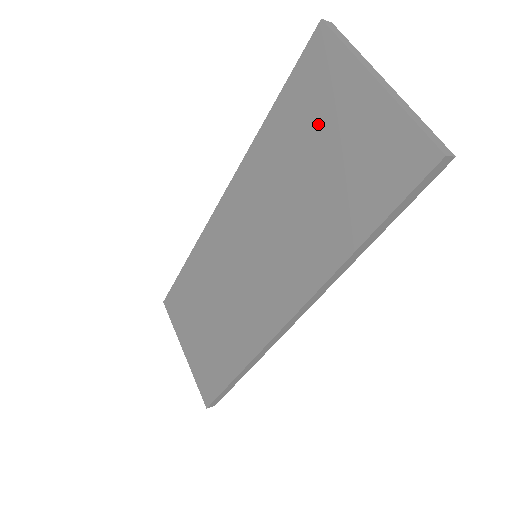
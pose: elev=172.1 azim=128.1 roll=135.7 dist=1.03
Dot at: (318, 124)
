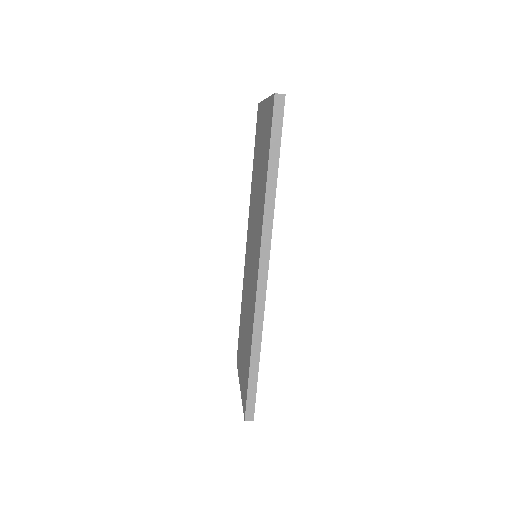
Dot at: (259, 145)
